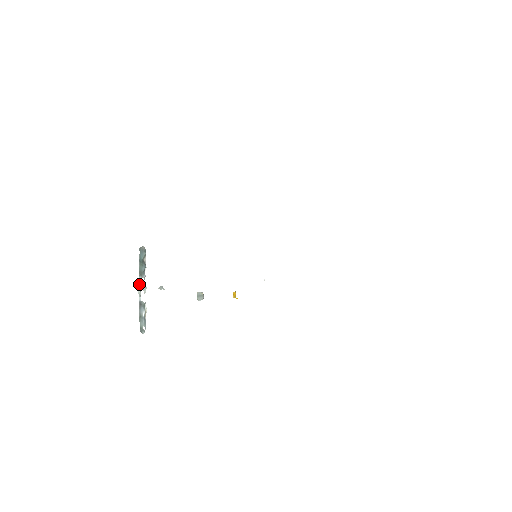
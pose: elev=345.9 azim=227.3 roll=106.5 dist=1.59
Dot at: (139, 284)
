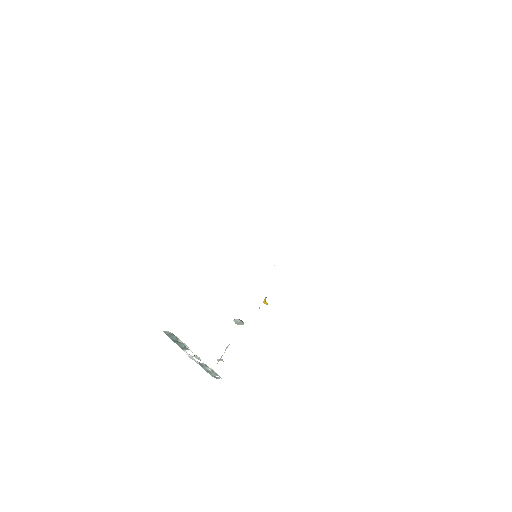
Dot at: (188, 355)
